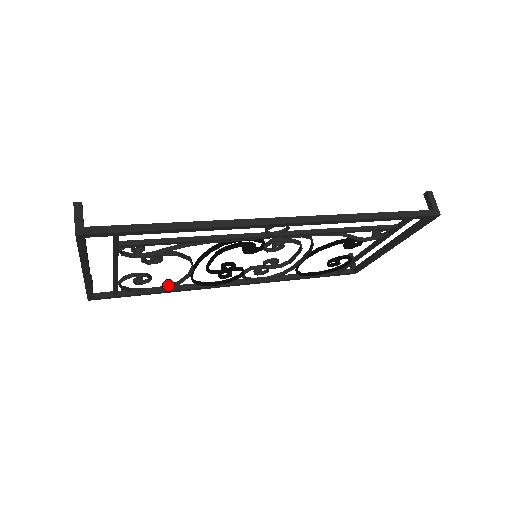
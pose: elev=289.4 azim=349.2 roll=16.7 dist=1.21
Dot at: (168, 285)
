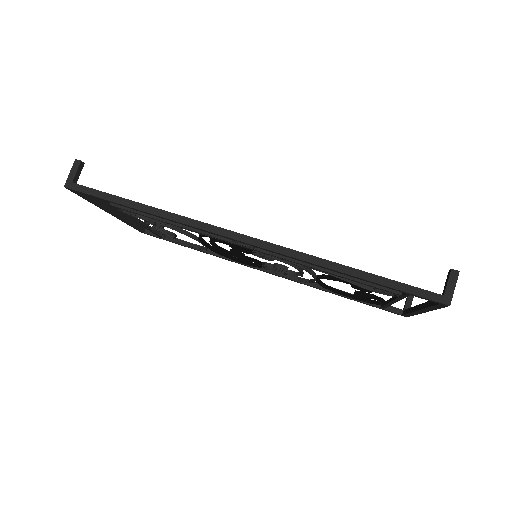
Dot at: (201, 246)
